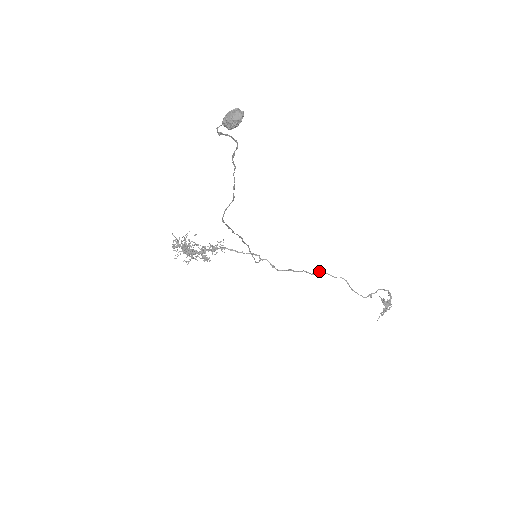
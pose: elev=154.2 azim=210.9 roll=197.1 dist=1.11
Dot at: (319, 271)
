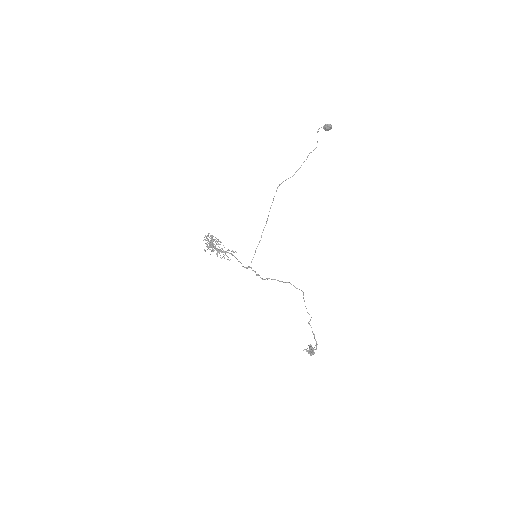
Dot at: (288, 282)
